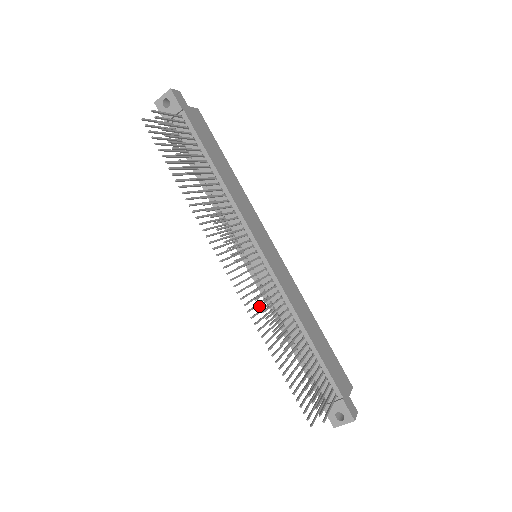
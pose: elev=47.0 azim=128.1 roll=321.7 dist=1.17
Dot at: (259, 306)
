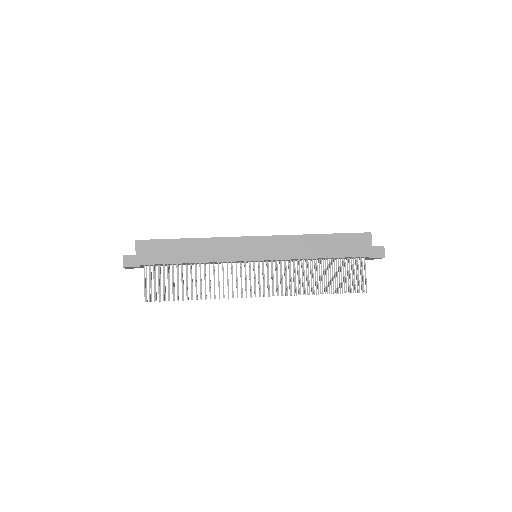
Dot at: occluded
